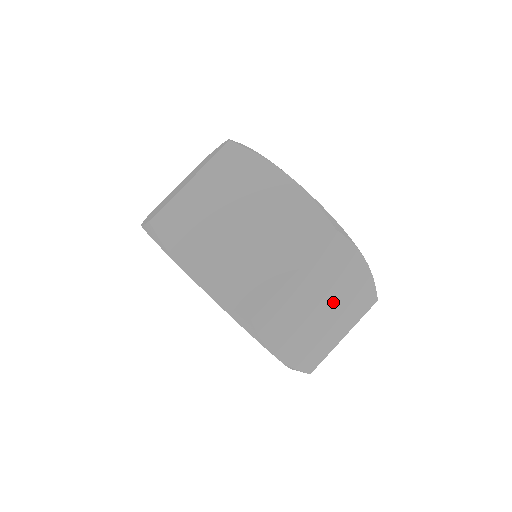
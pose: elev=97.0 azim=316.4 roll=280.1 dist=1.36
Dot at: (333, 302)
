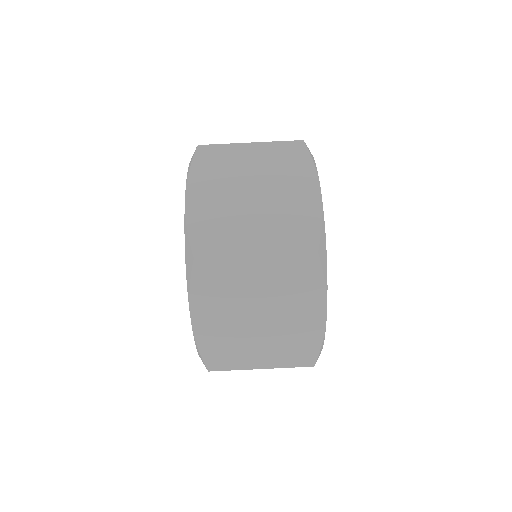
Dot at: occluded
